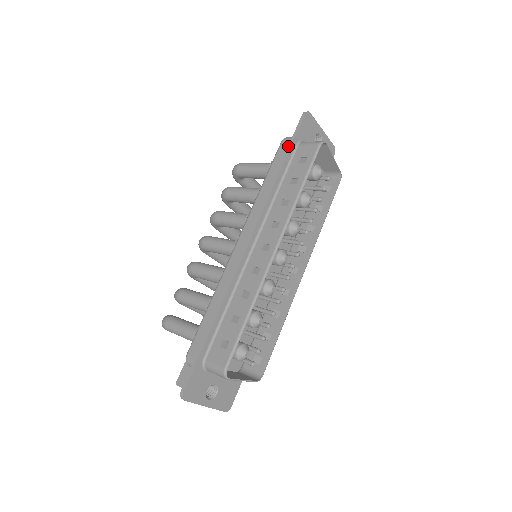
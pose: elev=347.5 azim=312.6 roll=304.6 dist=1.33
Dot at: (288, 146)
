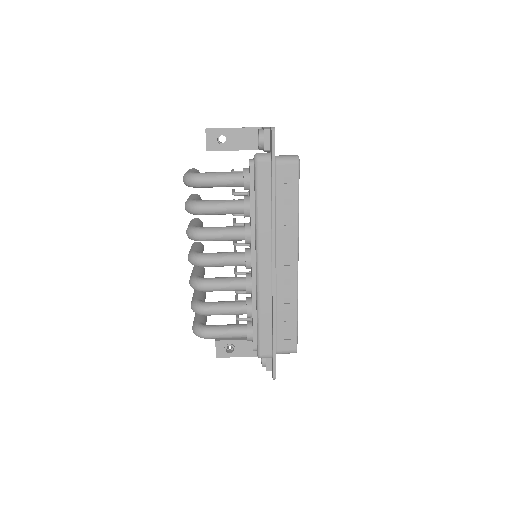
Dot at: (272, 171)
